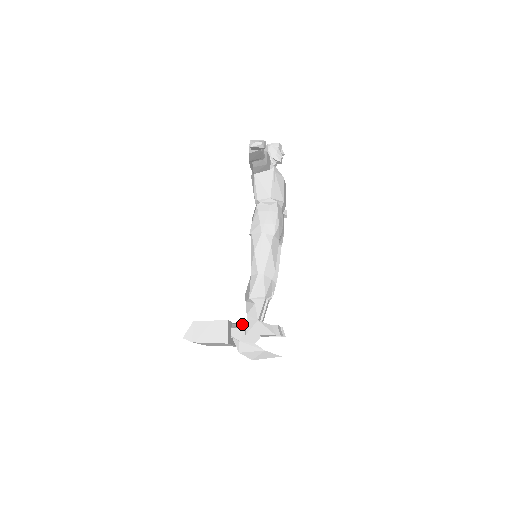
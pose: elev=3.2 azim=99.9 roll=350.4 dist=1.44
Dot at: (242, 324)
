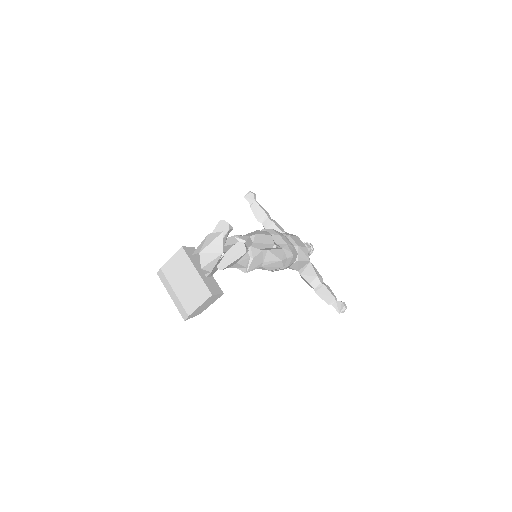
Dot at: occluded
